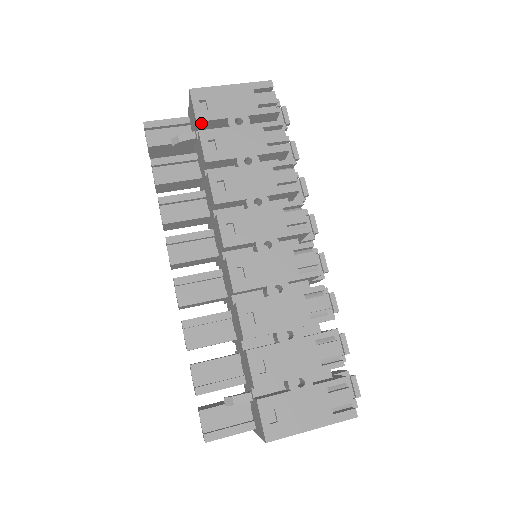
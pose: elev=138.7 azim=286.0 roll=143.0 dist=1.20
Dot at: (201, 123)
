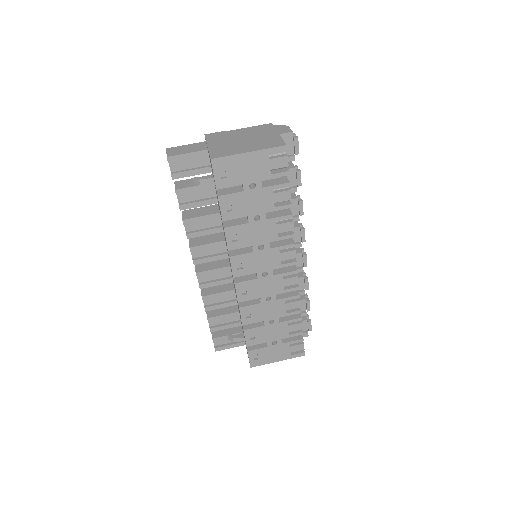
Dot at: (220, 186)
